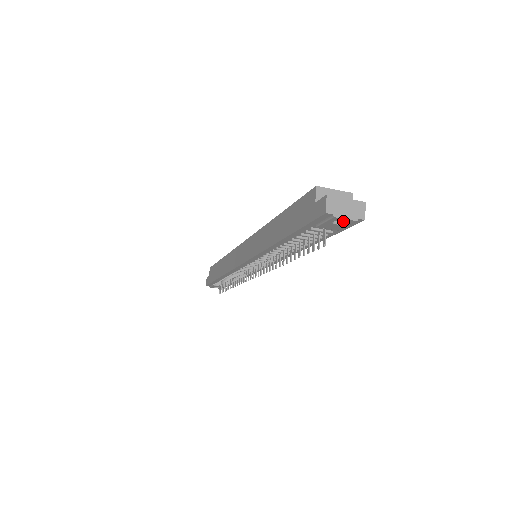
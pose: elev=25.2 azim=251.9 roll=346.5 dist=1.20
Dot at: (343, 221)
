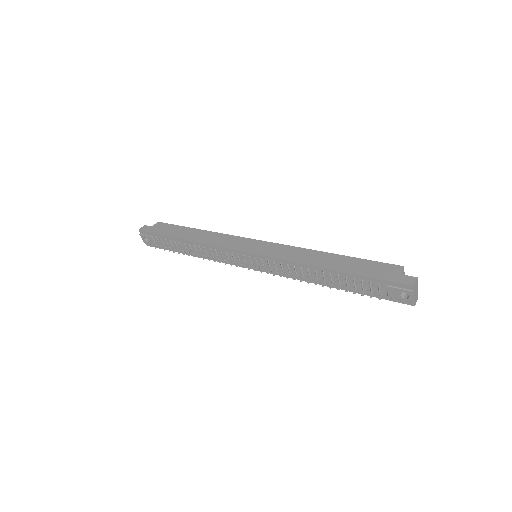
Dot at: (404, 296)
